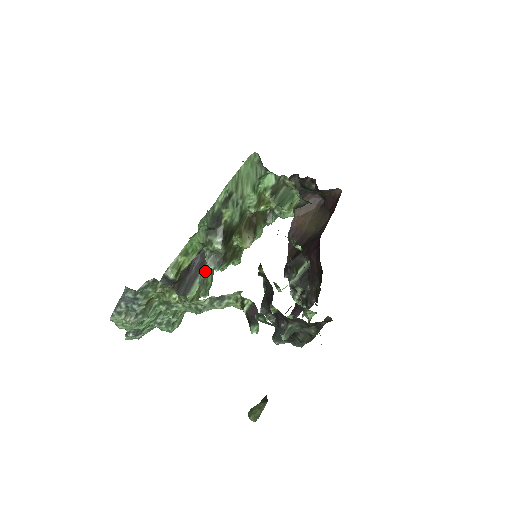
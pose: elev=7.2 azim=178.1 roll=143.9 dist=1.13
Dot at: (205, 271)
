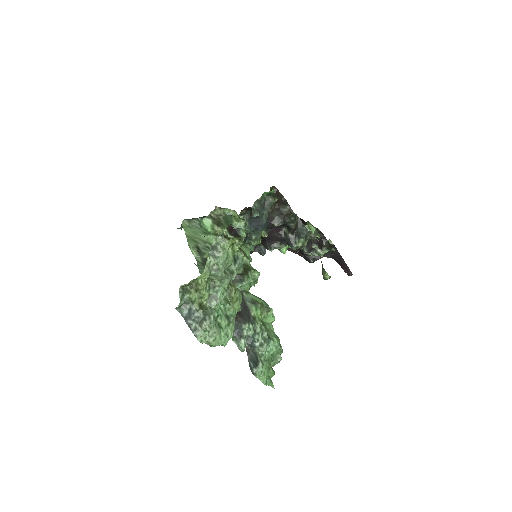
Dot at: (248, 298)
